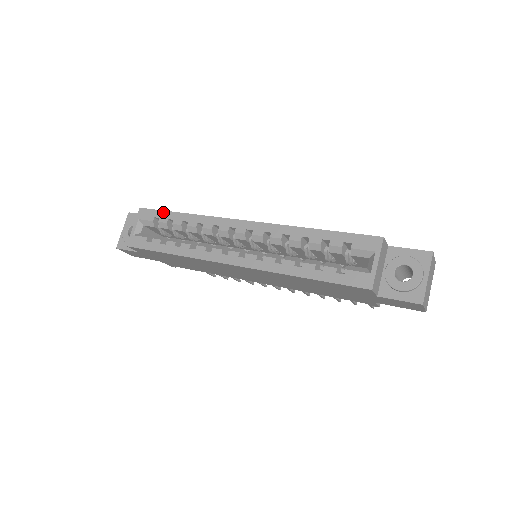
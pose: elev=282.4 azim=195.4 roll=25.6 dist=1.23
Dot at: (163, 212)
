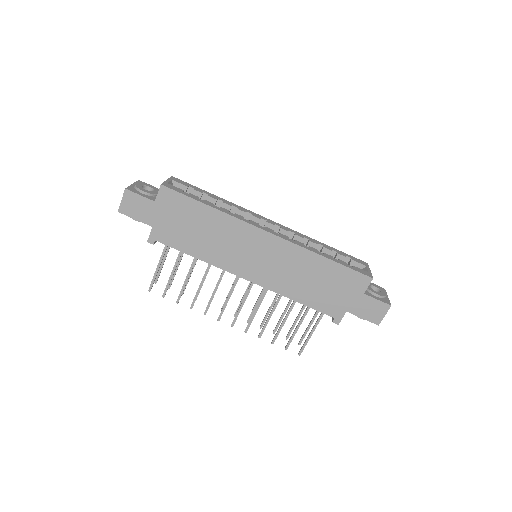
Dot at: (198, 188)
